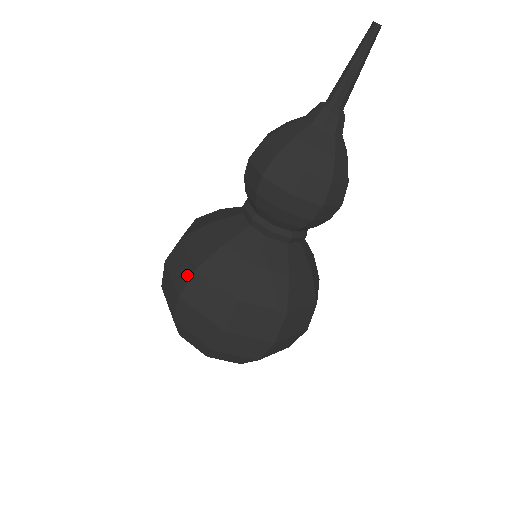
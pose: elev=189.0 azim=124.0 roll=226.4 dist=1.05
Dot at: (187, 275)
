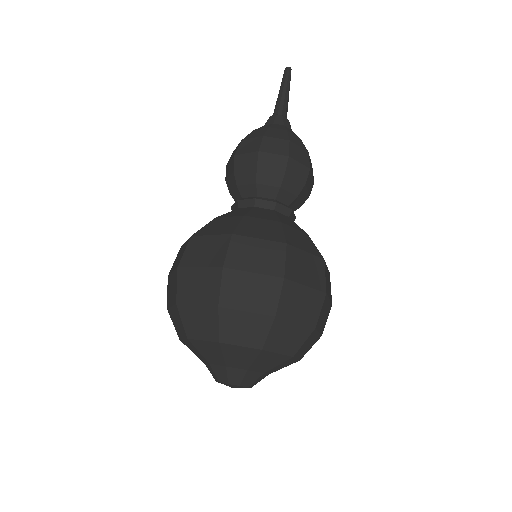
Dot at: (222, 246)
